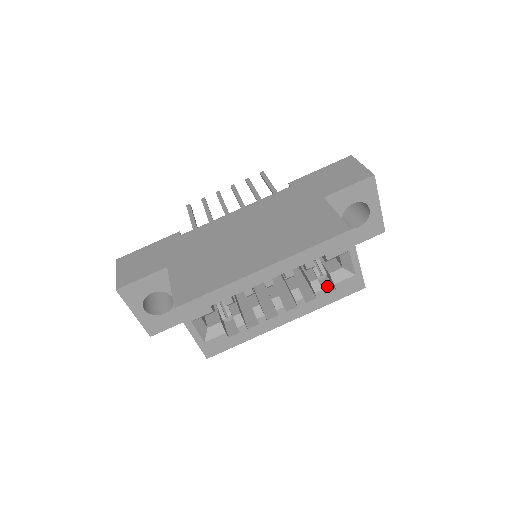
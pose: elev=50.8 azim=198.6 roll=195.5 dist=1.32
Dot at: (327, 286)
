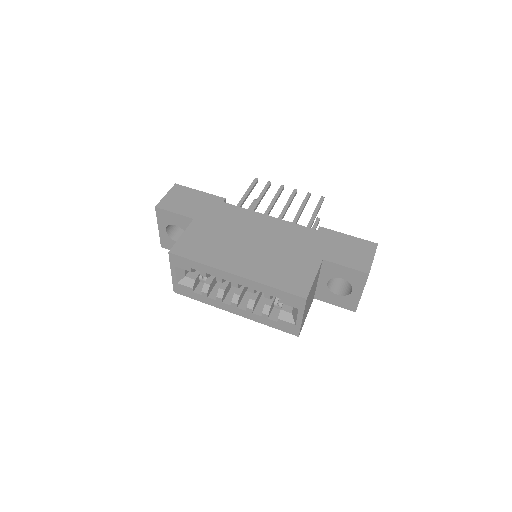
Dot at: (276, 315)
